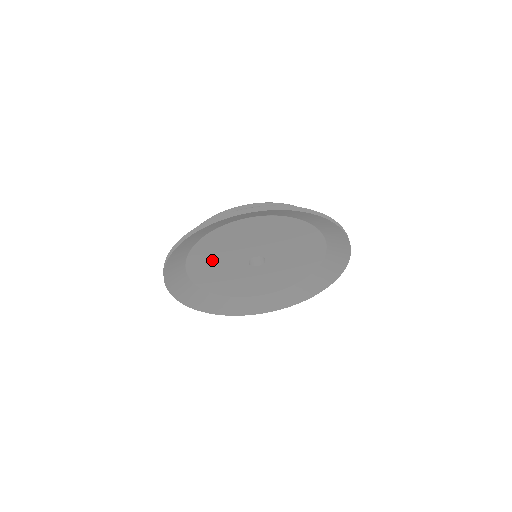
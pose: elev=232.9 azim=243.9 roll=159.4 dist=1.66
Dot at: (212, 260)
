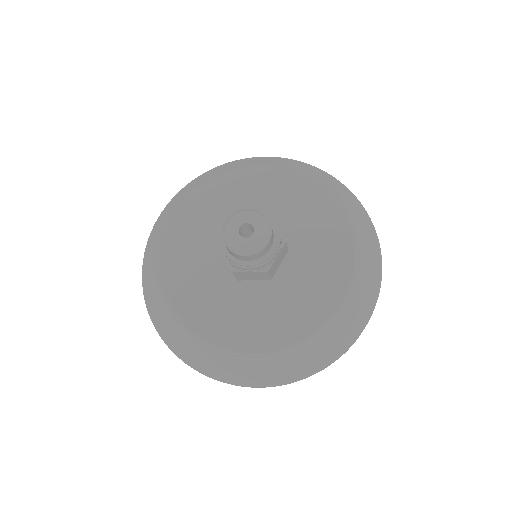
Dot at: occluded
